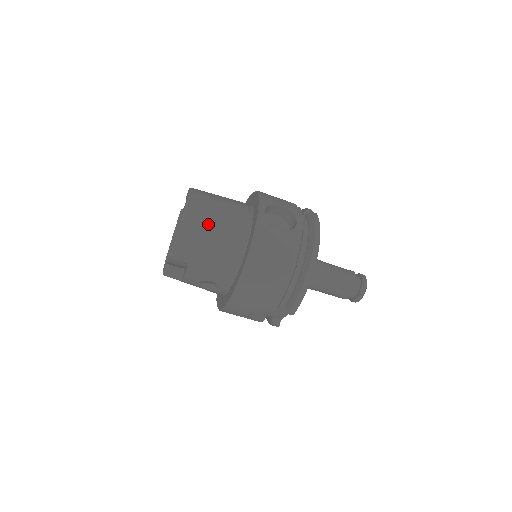
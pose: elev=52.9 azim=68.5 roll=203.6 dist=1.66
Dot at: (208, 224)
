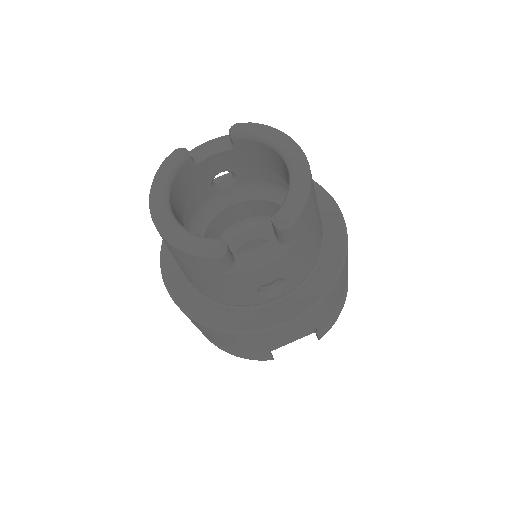
Dot at: occluded
